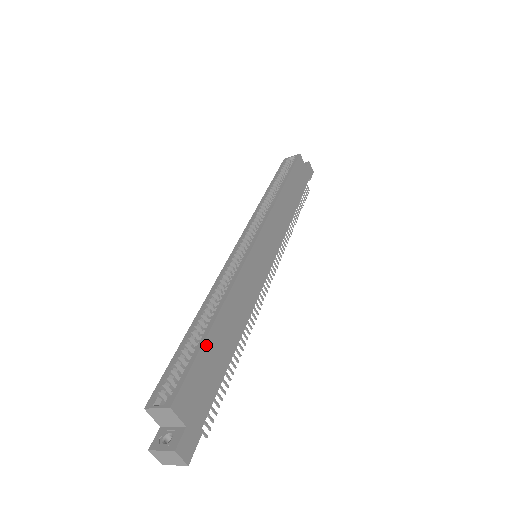
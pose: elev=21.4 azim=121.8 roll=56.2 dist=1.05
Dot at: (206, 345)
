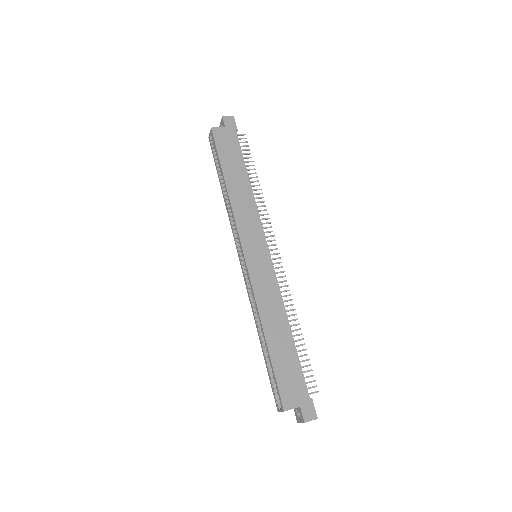
Dot at: (274, 361)
